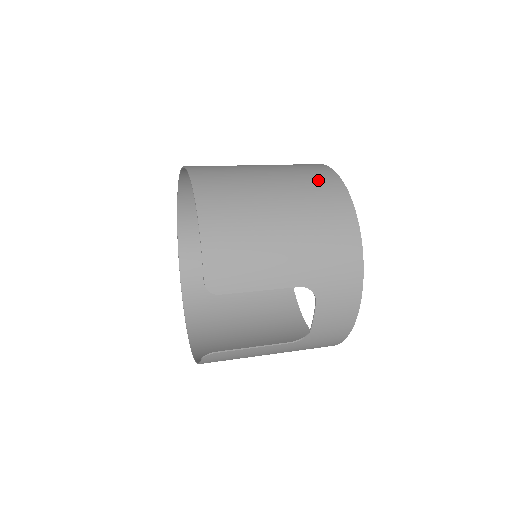
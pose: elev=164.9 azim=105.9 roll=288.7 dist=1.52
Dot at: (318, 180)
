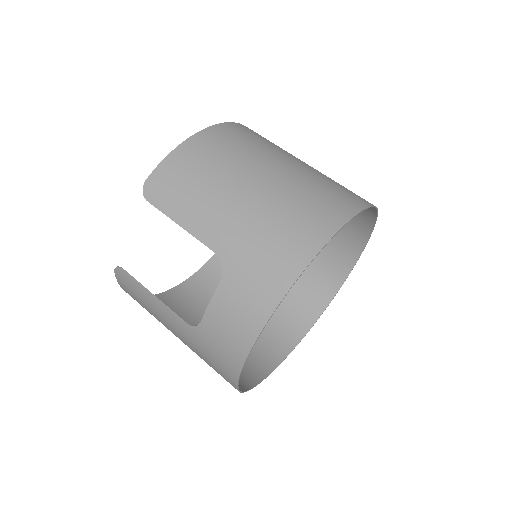
Dot at: (336, 193)
